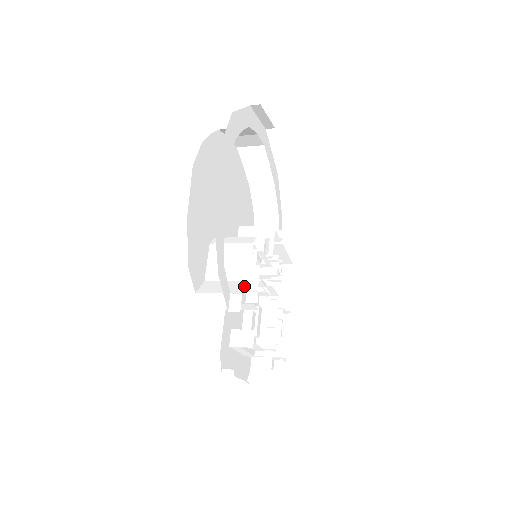
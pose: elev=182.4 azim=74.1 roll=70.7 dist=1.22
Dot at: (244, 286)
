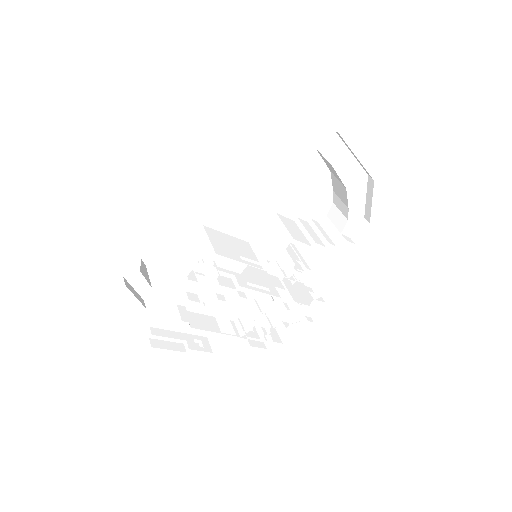
Dot at: (168, 290)
